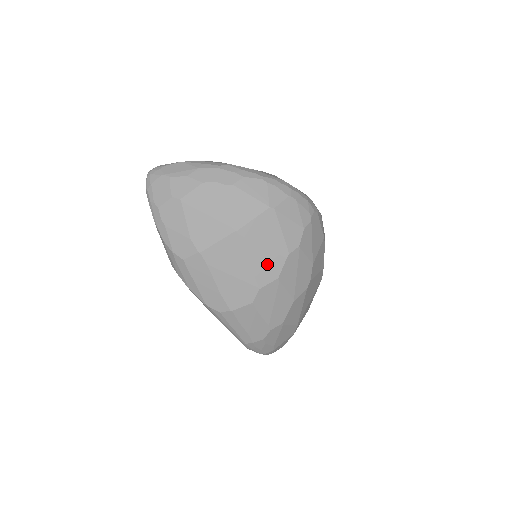
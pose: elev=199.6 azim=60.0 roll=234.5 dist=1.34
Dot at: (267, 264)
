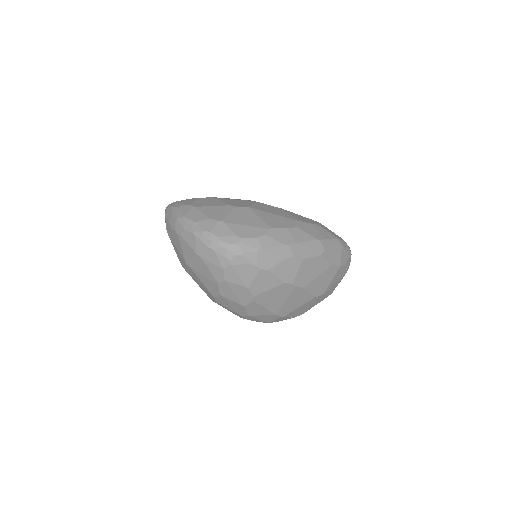
Dot at: (210, 285)
